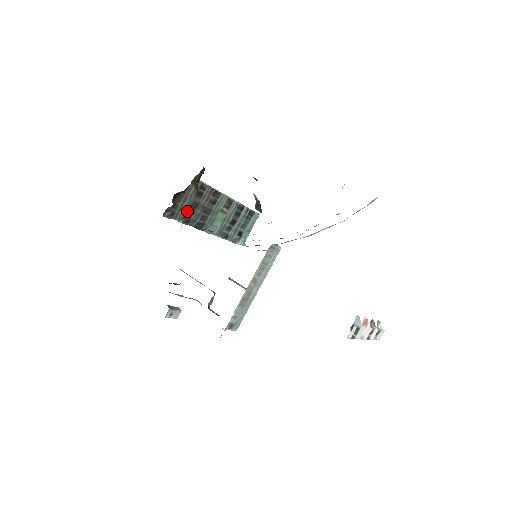
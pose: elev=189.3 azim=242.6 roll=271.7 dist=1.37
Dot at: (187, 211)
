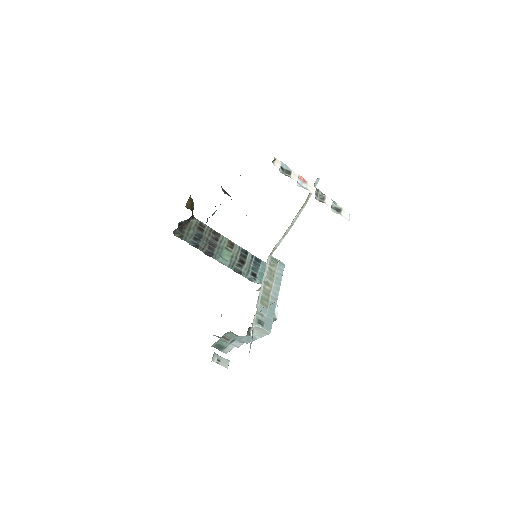
Dot at: (194, 239)
